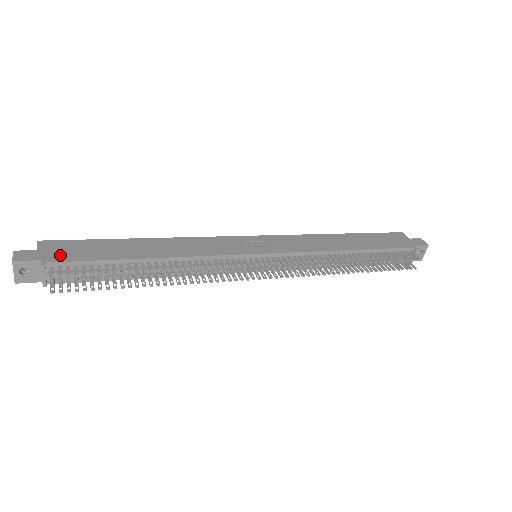
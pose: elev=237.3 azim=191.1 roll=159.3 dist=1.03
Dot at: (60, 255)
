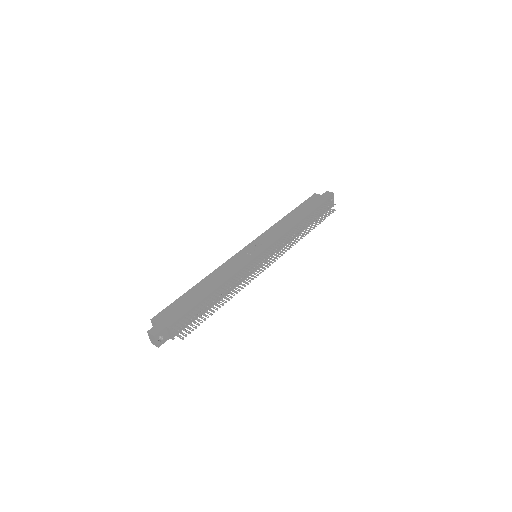
Dot at: (171, 319)
